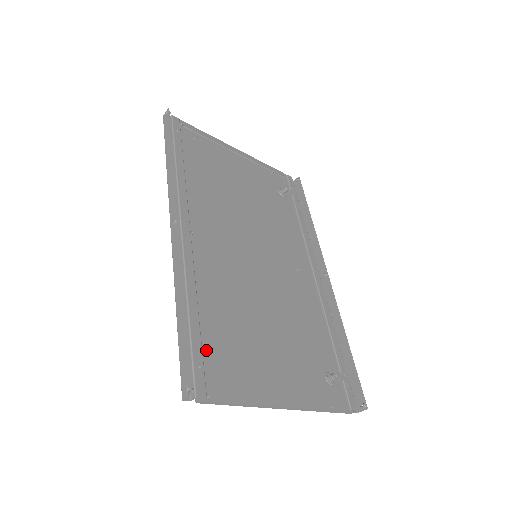
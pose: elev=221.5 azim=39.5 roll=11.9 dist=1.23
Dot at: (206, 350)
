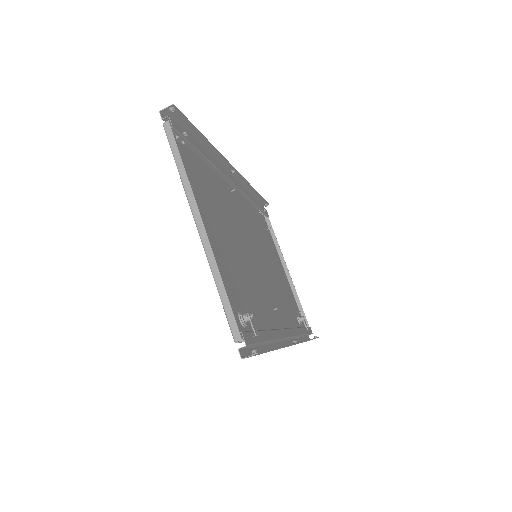
Dot at: (190, 158)
